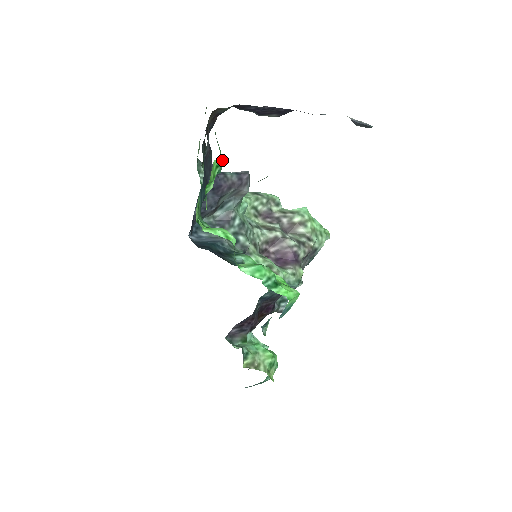
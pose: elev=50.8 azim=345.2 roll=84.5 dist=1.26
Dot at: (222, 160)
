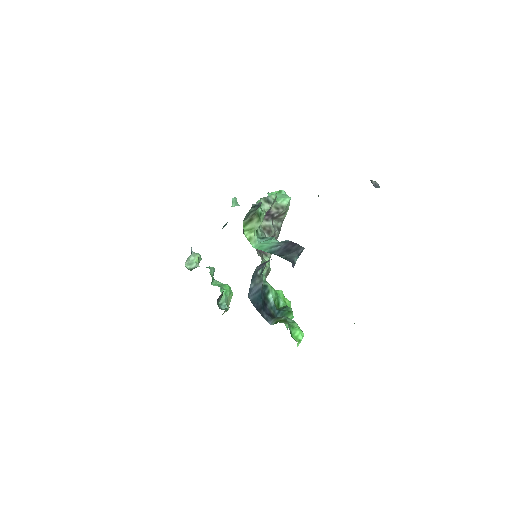
Dot at: occluded
